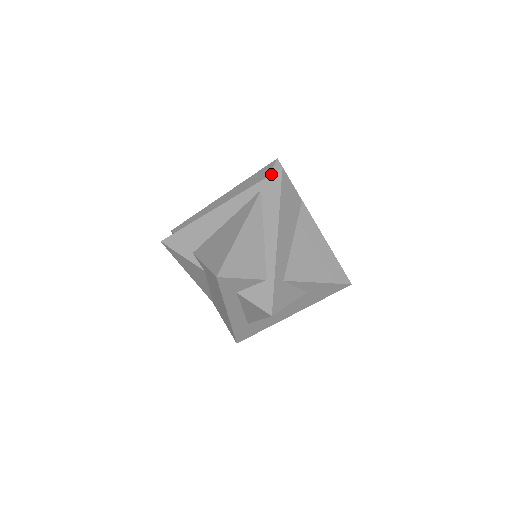
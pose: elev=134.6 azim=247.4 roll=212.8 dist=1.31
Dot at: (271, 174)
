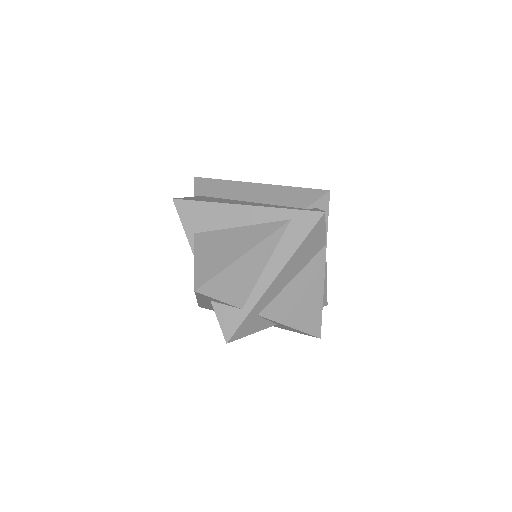
Dot at: (311, 210)
